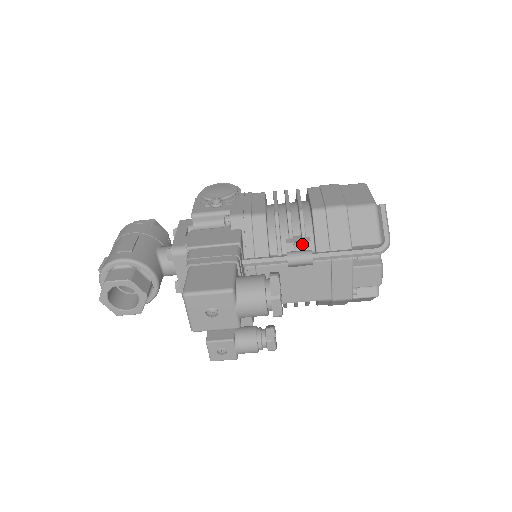
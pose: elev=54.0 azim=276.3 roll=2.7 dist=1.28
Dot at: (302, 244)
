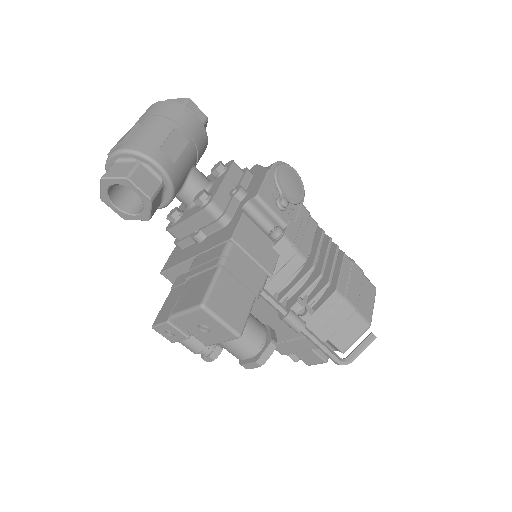
Dot at: (304, 311)
